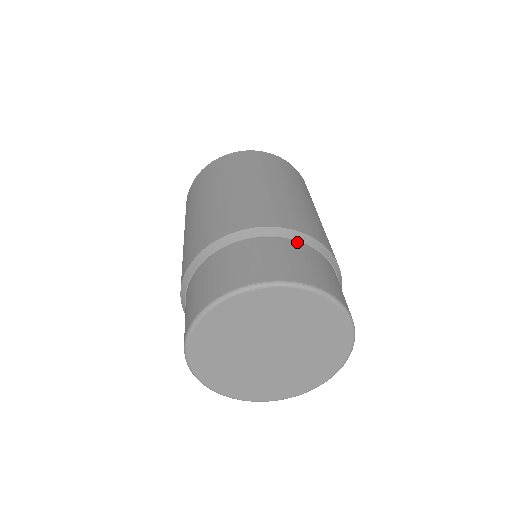
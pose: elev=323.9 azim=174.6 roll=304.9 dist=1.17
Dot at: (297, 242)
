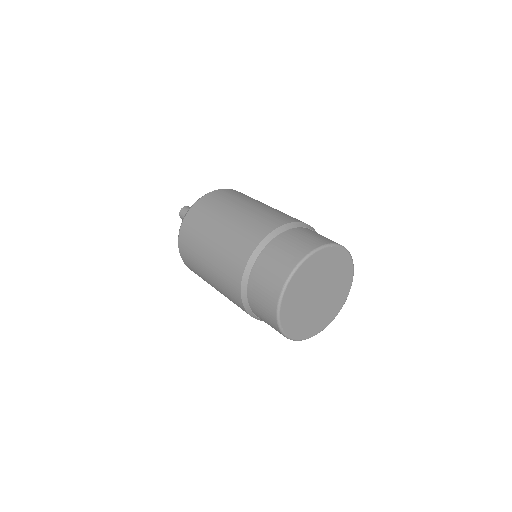
Dot at: occluded
